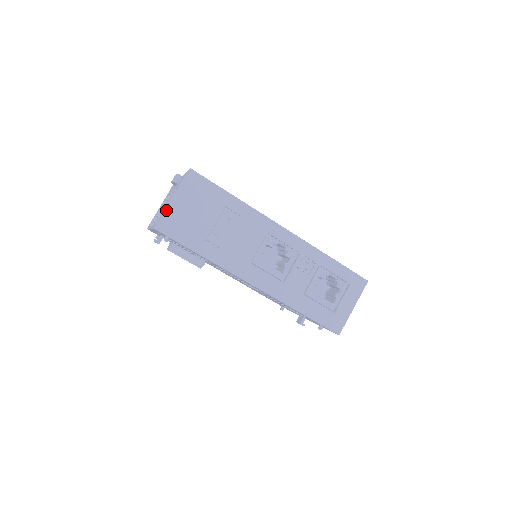
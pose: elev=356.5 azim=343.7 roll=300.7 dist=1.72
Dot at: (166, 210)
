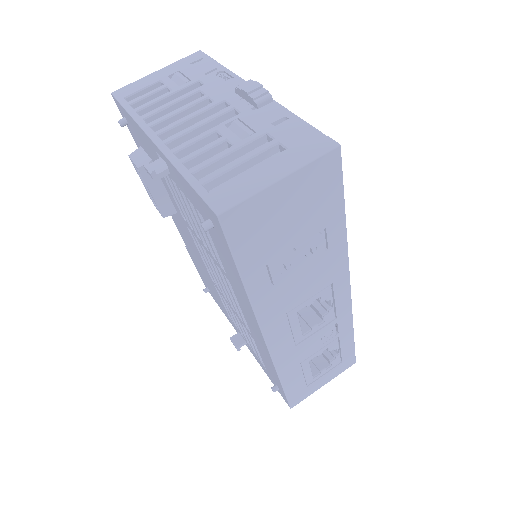
Dot at: (258, 193)
